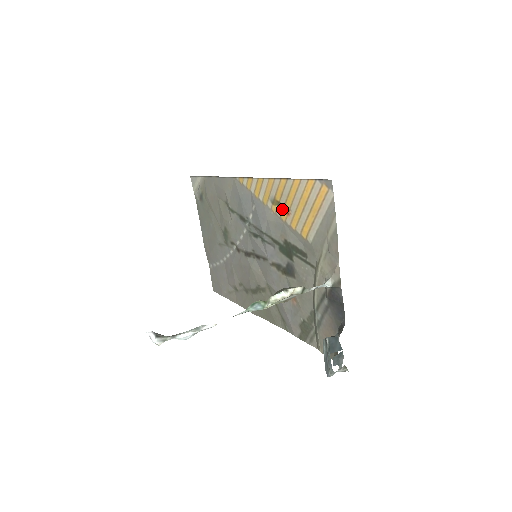
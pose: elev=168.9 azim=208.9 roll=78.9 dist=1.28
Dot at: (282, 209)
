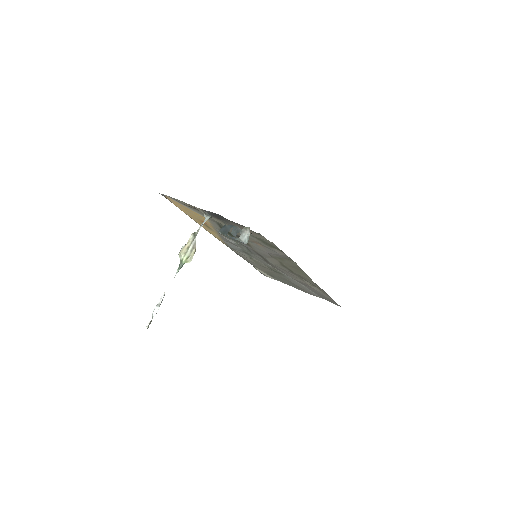
Dot at: (207, 225)
